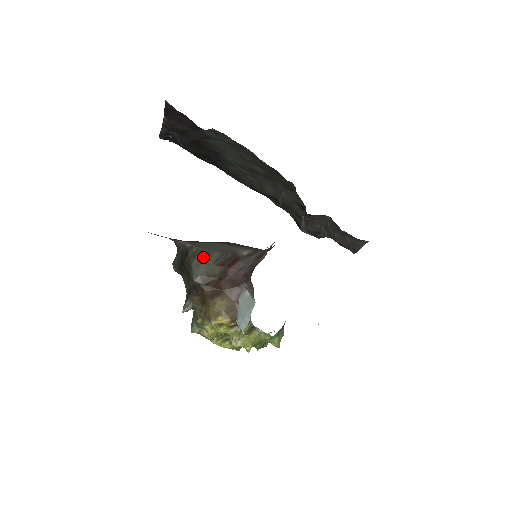
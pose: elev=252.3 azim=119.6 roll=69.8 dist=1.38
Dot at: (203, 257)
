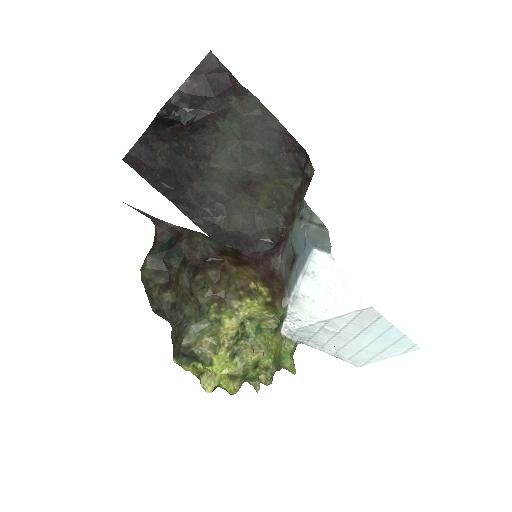
Dot at: (207, 236)
